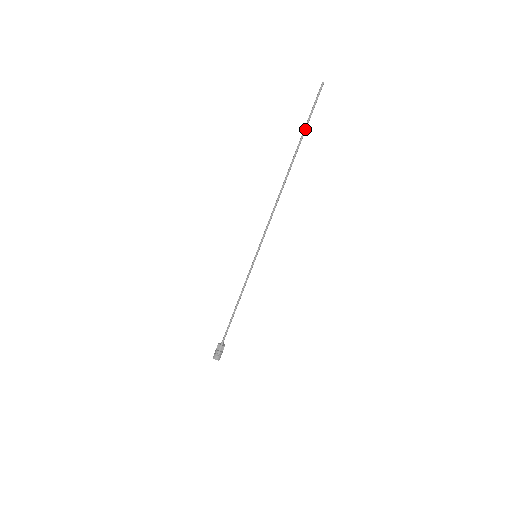
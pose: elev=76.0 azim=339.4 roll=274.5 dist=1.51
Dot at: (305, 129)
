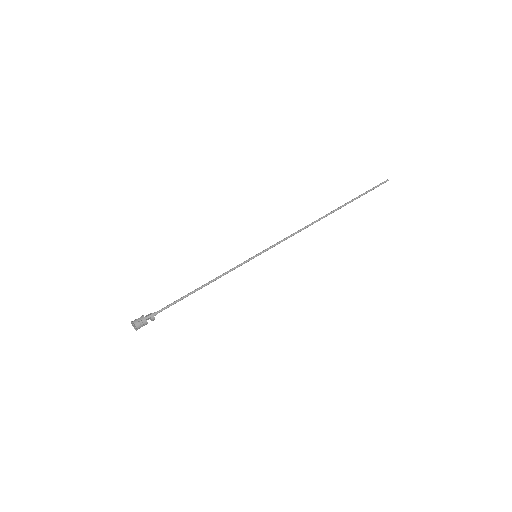
Dot at: (358, 196)
